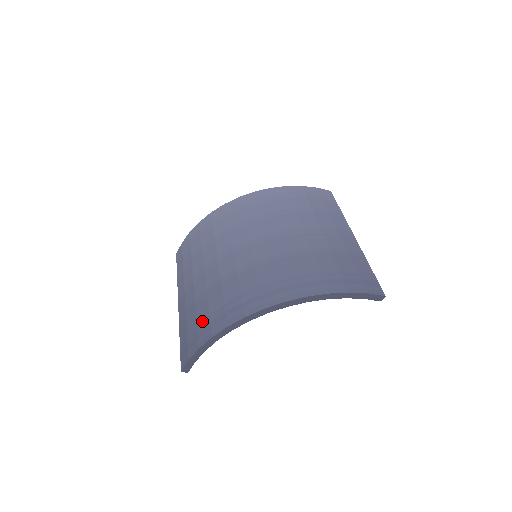
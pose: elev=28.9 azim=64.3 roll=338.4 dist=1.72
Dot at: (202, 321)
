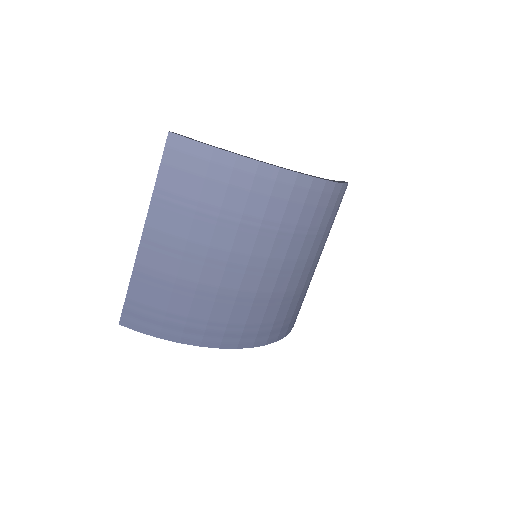
Dot at: (176, 314)
